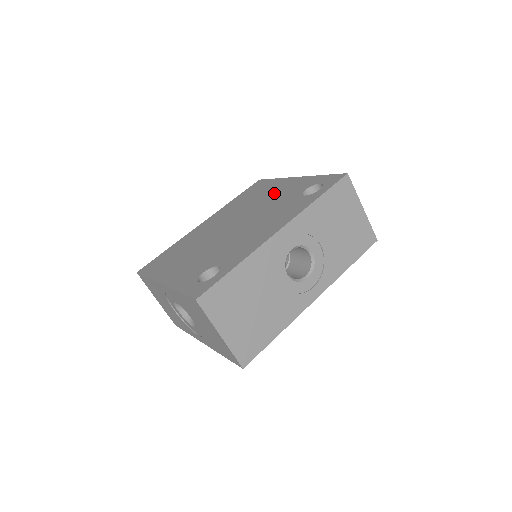
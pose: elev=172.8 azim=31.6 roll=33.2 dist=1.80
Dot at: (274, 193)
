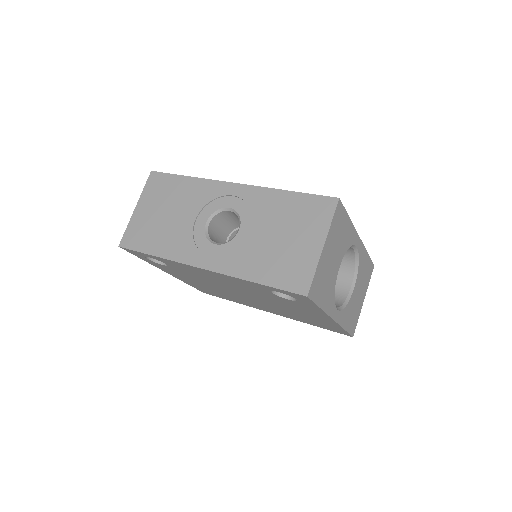
Dot at: occluded
